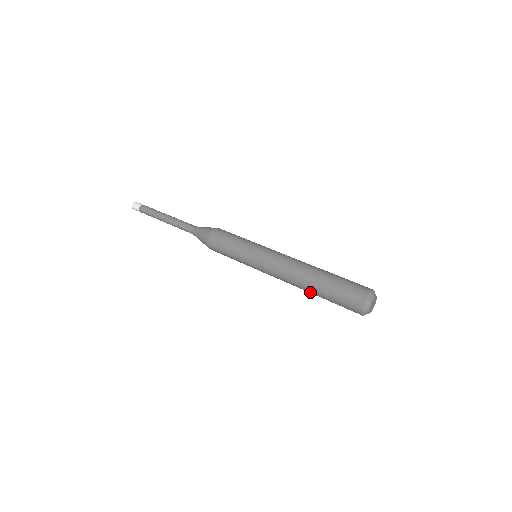
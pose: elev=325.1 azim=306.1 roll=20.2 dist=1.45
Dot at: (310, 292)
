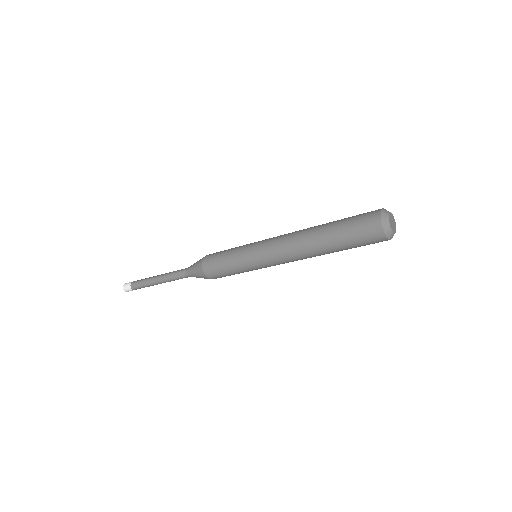
Dot at: (318, 237)
